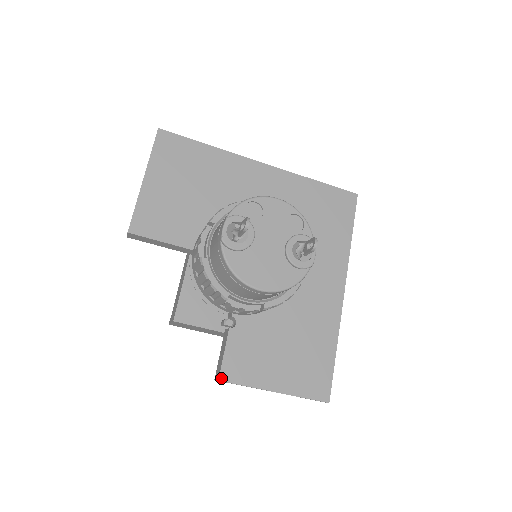
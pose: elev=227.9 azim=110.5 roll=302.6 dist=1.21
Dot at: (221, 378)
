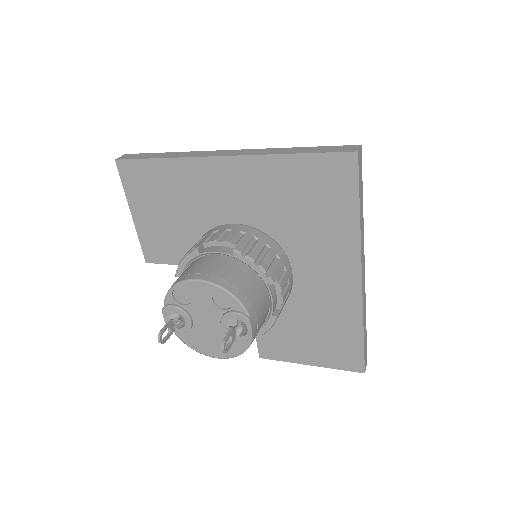
Dot at: (261, 356)
